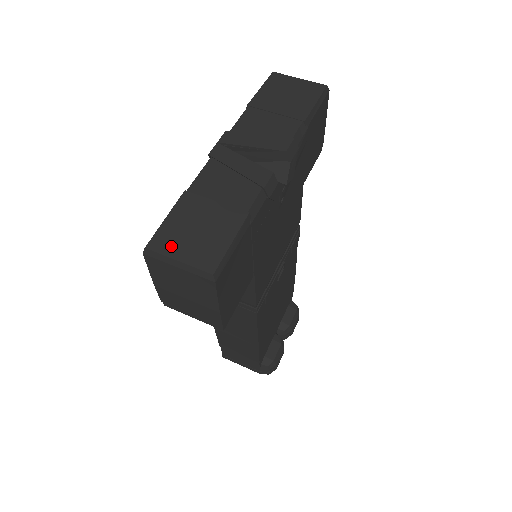
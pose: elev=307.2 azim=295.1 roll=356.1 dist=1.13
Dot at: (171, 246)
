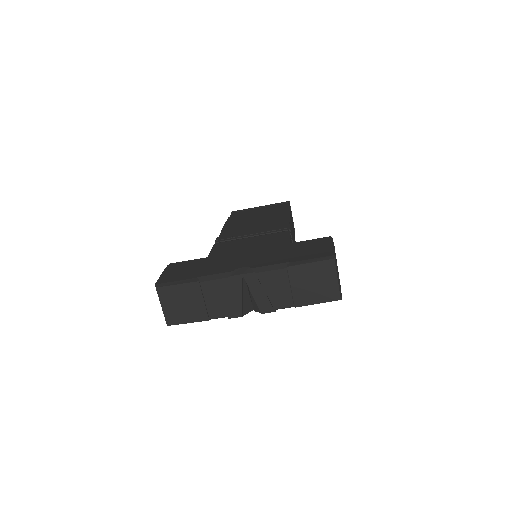
Dot at: (165, 299)
